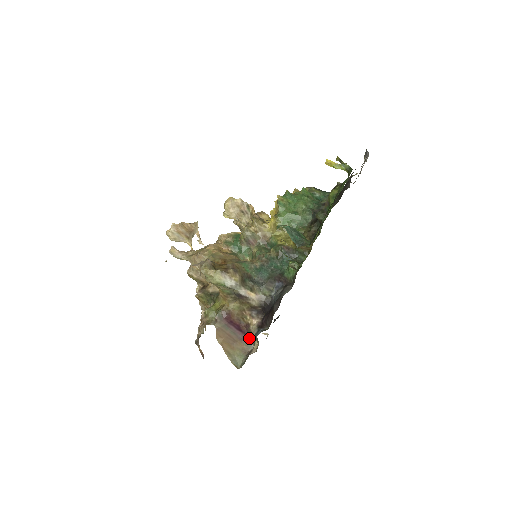
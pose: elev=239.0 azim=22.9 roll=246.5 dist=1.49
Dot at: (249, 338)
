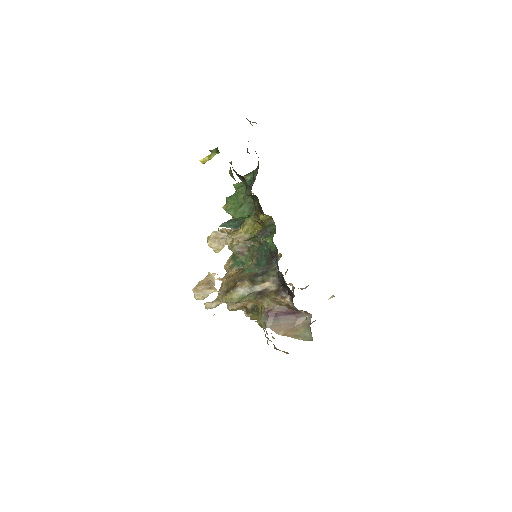
Dot at: (301, 313)
